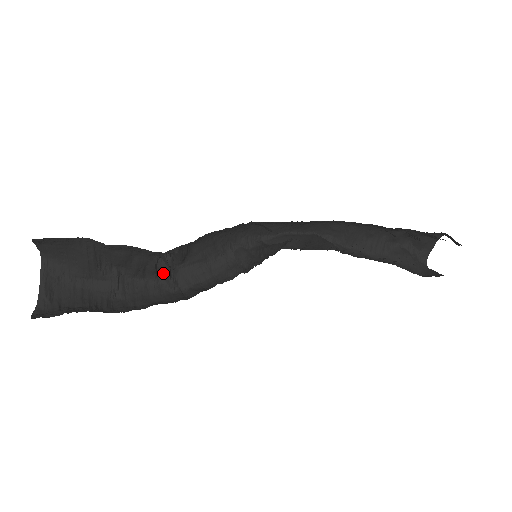
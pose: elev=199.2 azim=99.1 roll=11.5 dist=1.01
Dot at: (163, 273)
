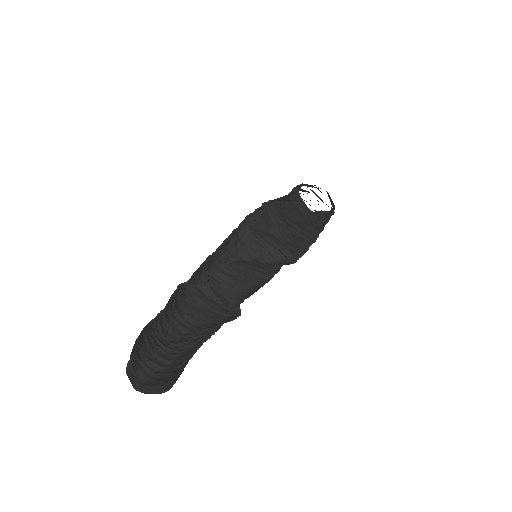
Dot at: occluded
